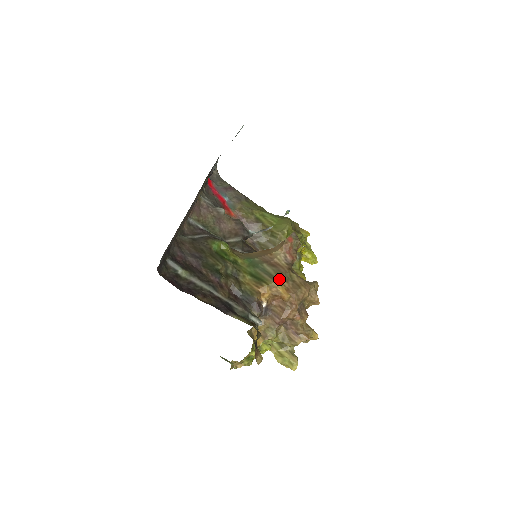
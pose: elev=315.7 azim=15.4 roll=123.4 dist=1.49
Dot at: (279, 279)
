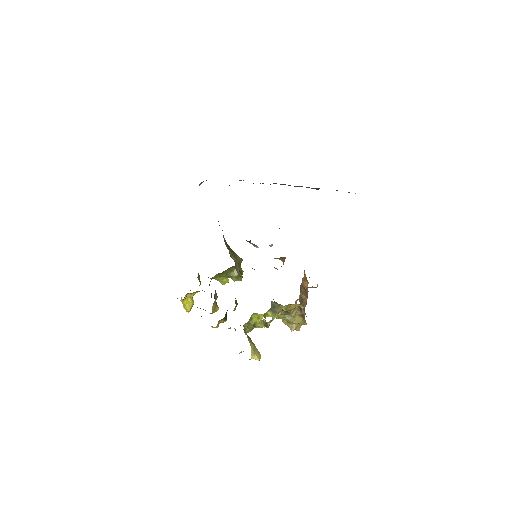
Dot at: occluded
